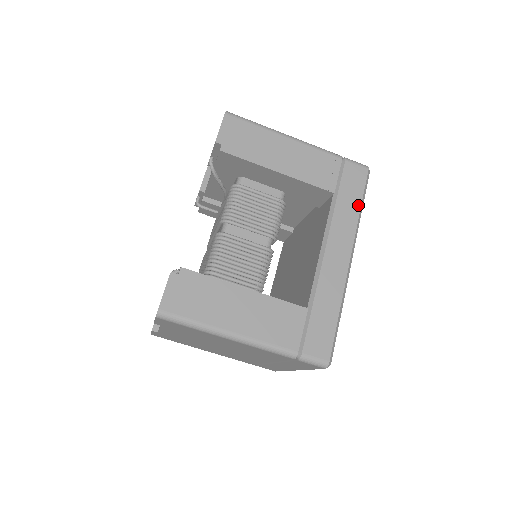
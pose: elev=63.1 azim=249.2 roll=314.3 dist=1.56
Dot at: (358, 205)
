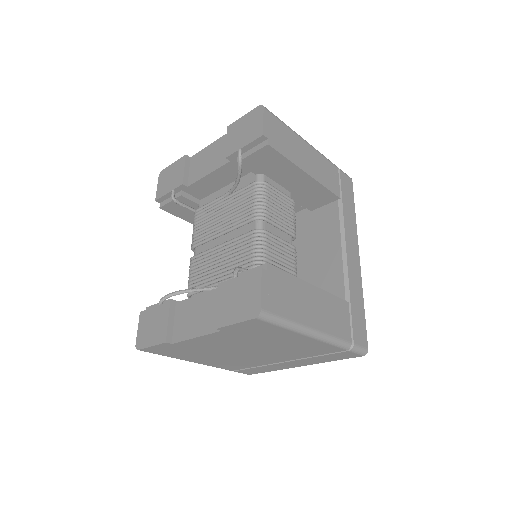
Dot at: (354, 210)
